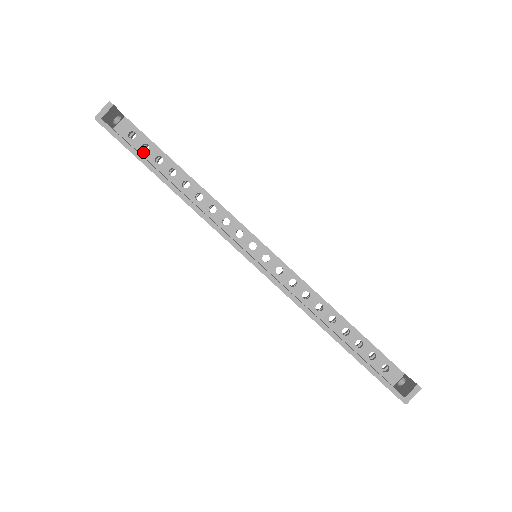
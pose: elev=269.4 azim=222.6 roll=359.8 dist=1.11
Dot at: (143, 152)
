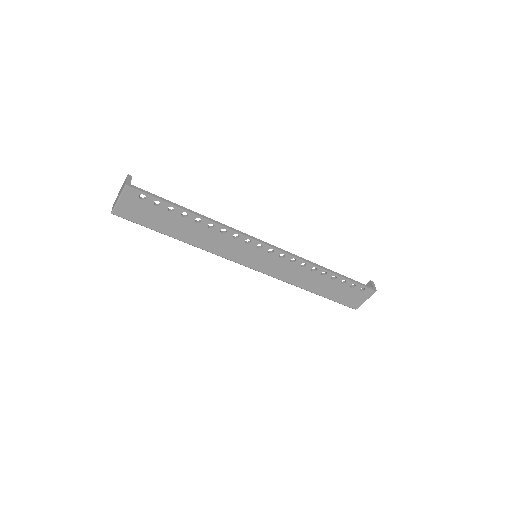
Dot at: occluded
